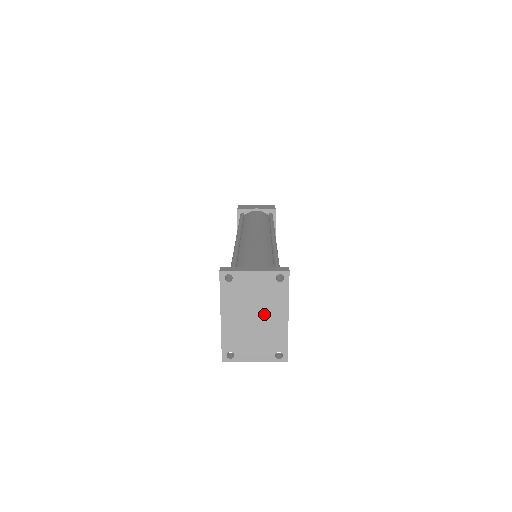
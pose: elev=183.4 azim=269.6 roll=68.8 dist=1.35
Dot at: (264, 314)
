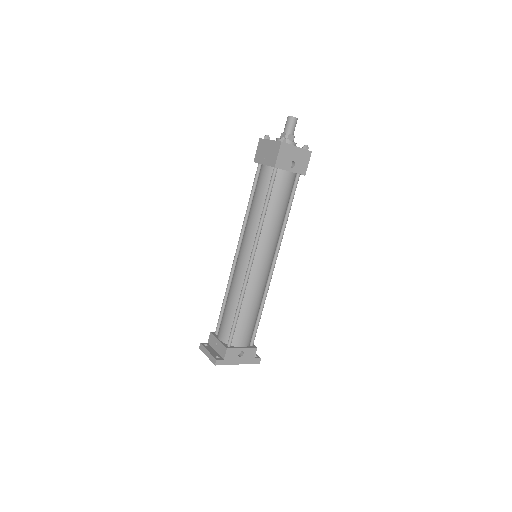
Dot at: occluded
